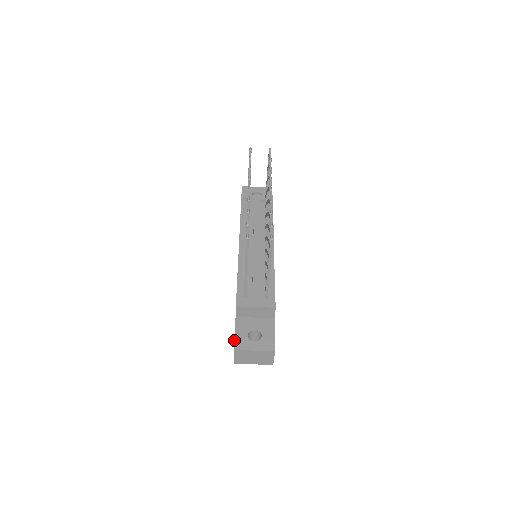
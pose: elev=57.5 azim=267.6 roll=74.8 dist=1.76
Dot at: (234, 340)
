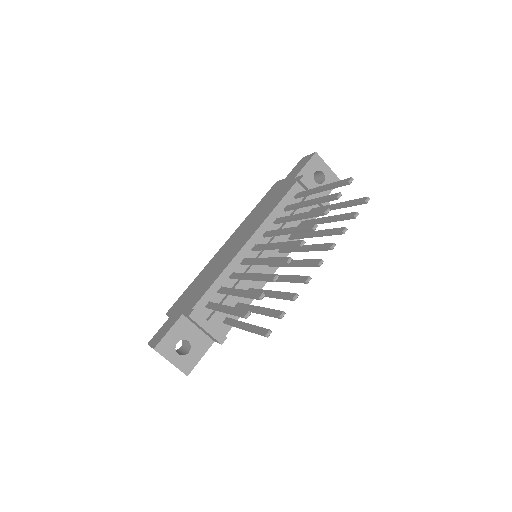
Dot at: (162, 339)
